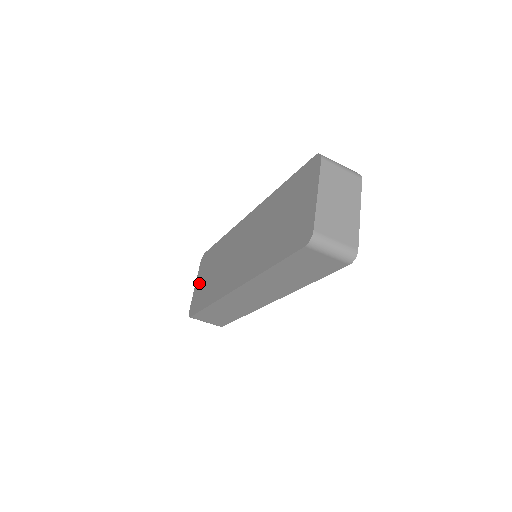
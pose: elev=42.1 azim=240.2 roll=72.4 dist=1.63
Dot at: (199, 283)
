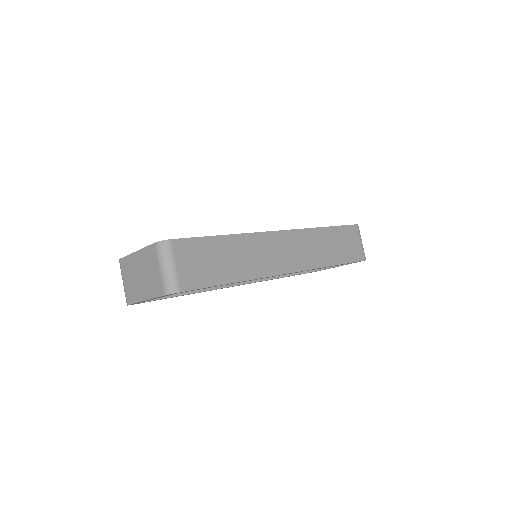
Dot at: occluded
